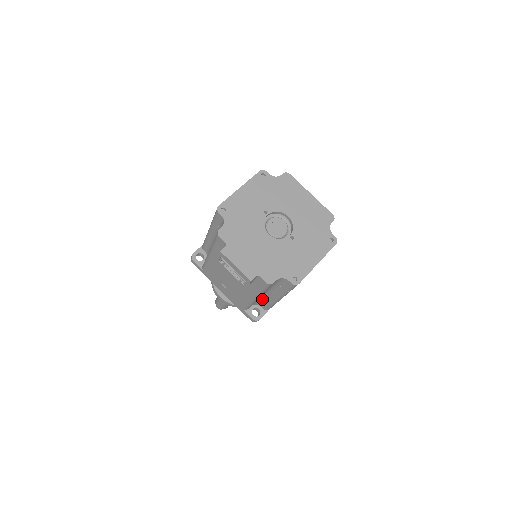
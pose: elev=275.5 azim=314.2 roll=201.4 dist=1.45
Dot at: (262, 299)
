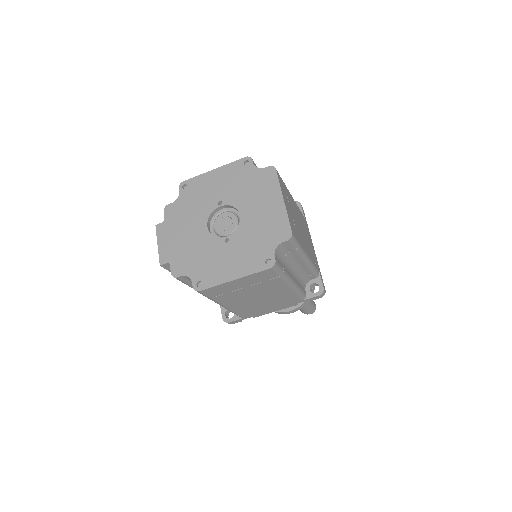
Dot at: occluded
